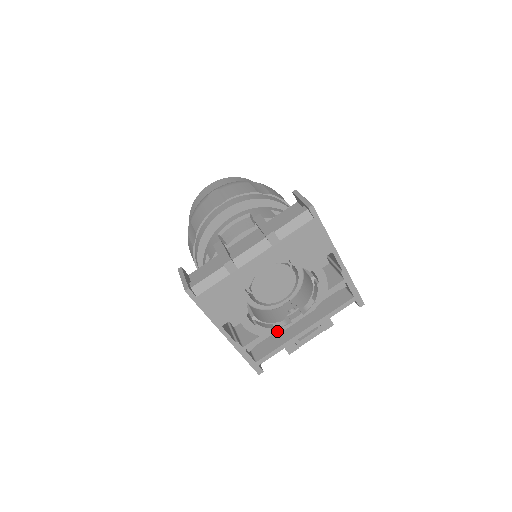
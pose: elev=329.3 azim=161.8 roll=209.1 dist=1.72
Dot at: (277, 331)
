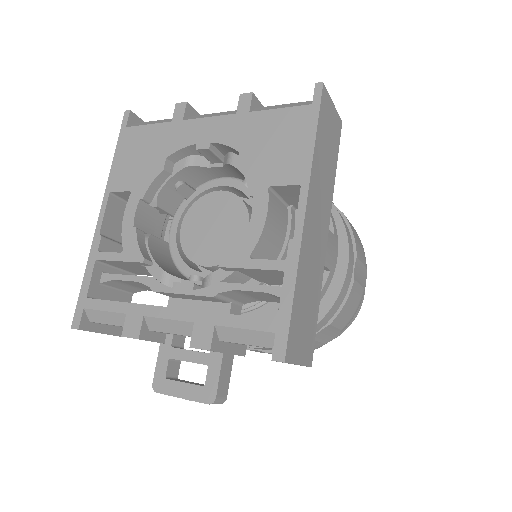
Dot at: (148, 283)
